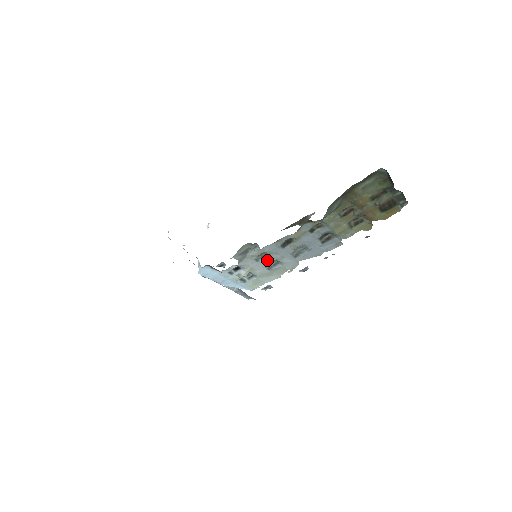
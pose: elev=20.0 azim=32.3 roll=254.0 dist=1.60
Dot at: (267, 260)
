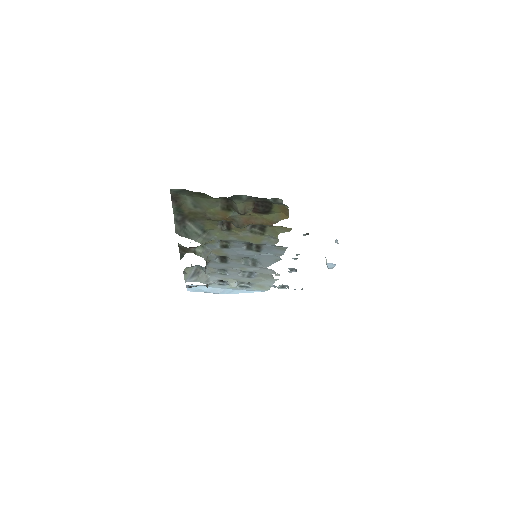
Dot at: (233, 272)
